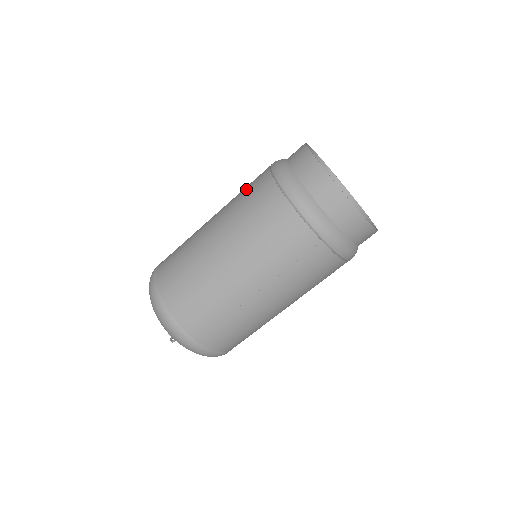
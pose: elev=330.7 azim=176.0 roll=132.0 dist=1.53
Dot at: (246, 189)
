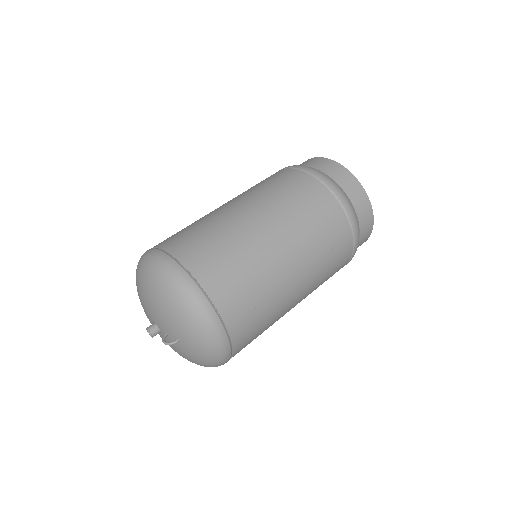
Dot at: (270, 181)
